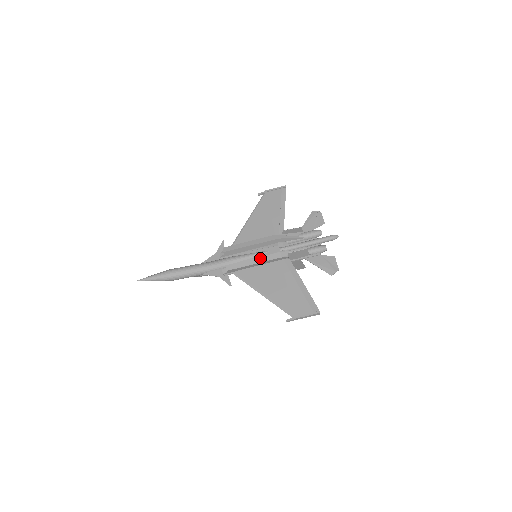
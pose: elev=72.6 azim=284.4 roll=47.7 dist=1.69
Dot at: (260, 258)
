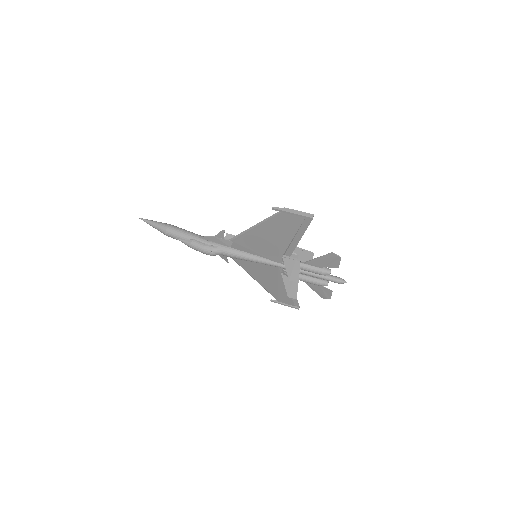
Dot at: occluded
